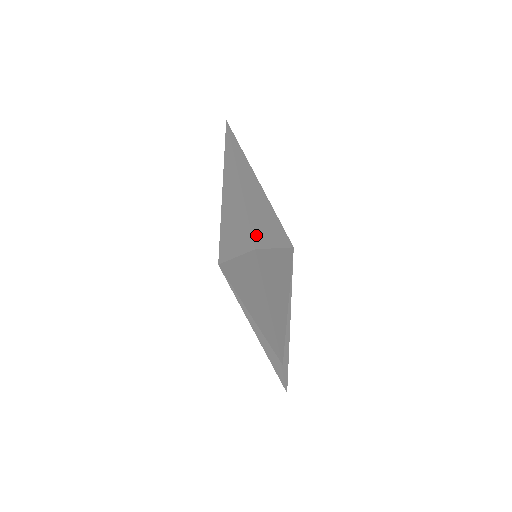
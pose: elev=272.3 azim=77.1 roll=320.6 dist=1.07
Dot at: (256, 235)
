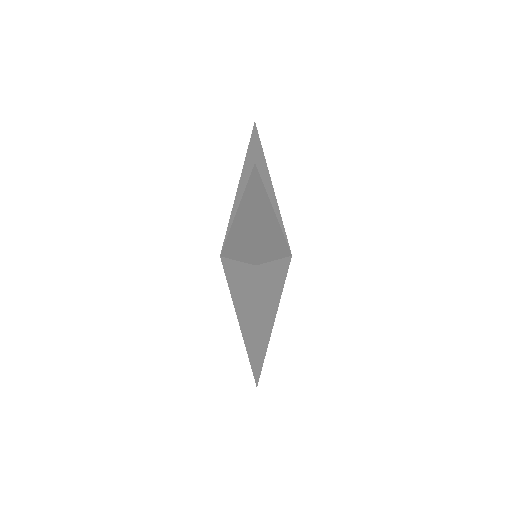
Dot at: (260, 254)
